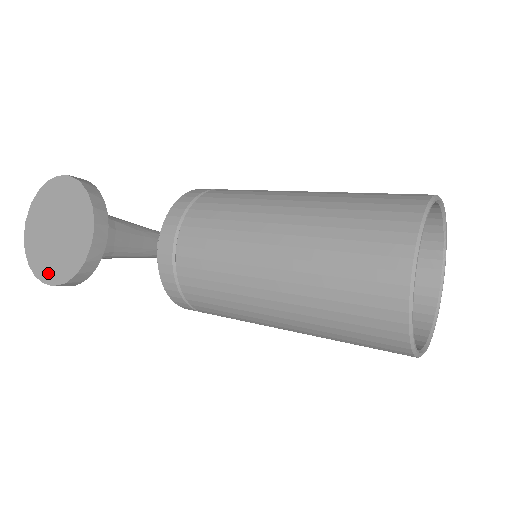
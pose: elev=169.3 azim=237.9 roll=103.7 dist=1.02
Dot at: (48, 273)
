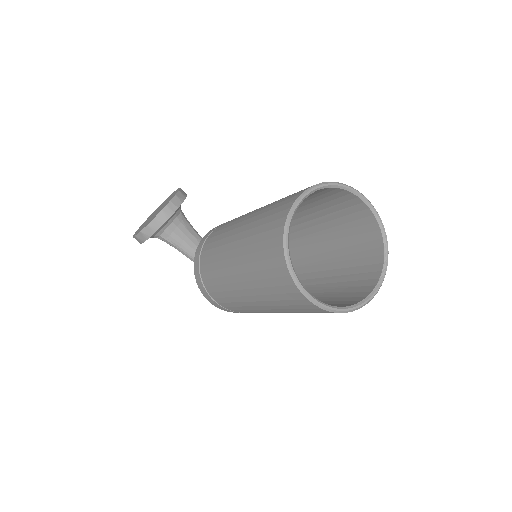
Dot at: (138, 231)
